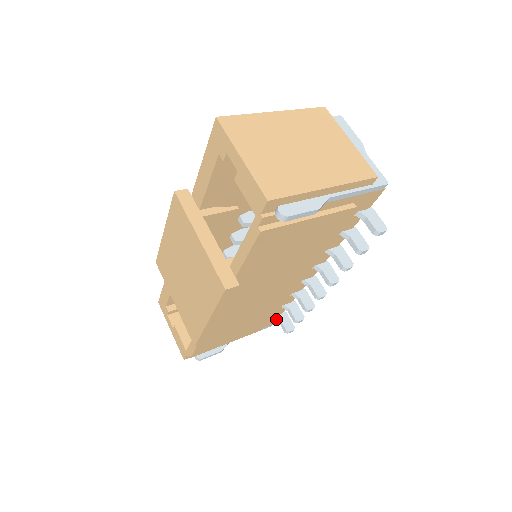
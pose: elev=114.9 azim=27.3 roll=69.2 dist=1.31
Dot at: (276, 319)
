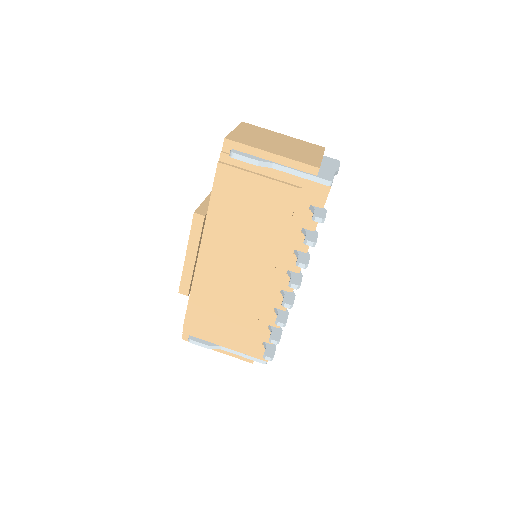
Dot at: (264, 346)
